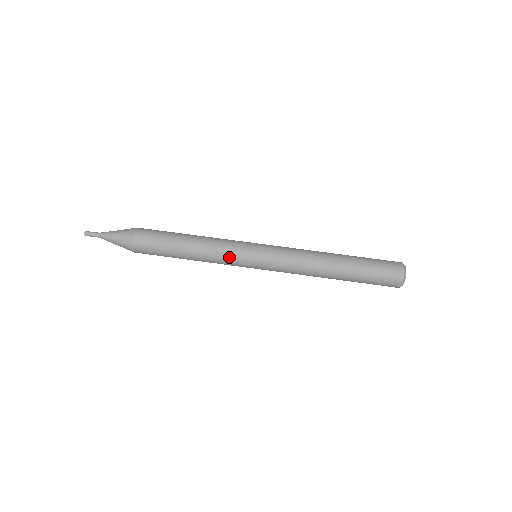
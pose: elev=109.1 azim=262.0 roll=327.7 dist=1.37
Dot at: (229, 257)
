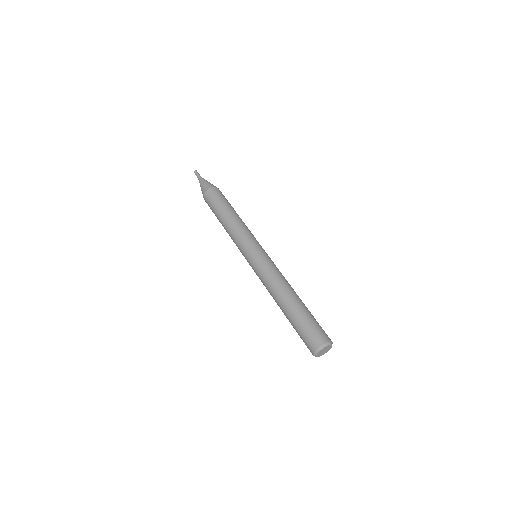
Dot at: (241, 239)
